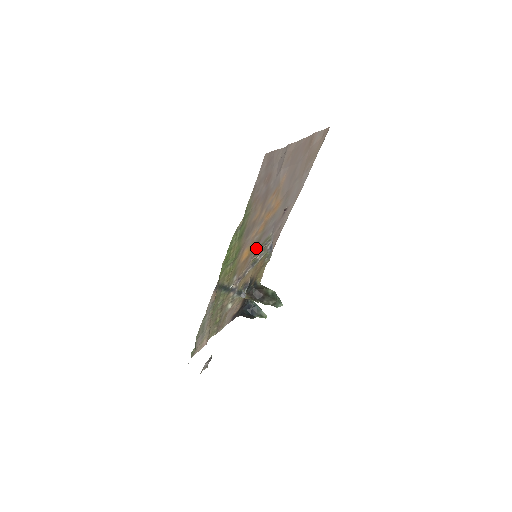
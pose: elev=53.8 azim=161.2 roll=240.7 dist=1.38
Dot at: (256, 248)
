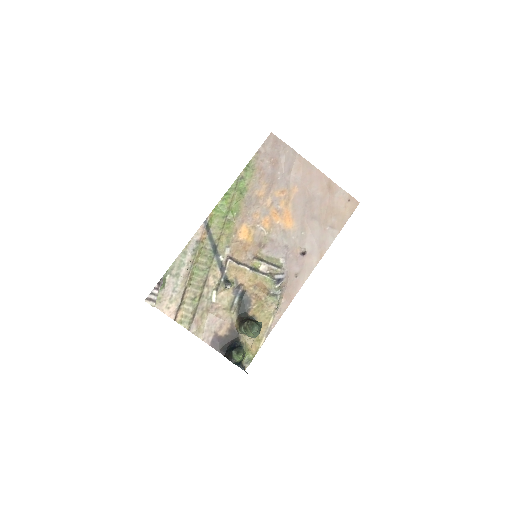
Dot at: (260, 252)
